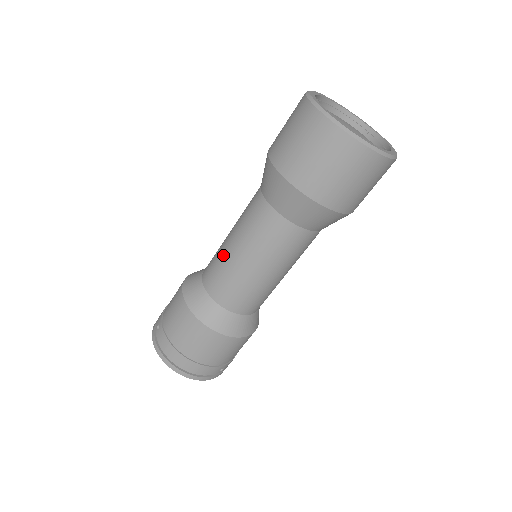
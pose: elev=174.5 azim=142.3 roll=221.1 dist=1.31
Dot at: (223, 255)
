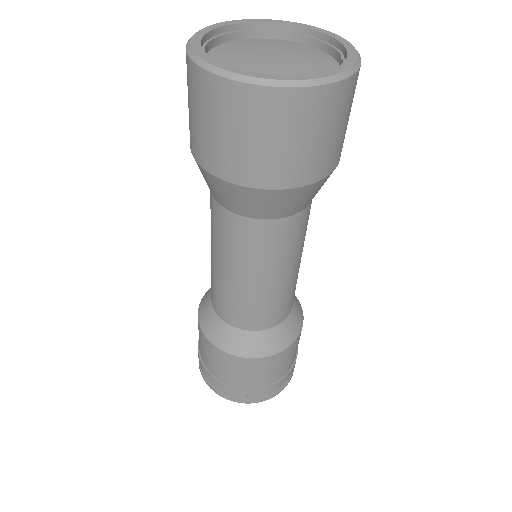
Dot at: occluded
